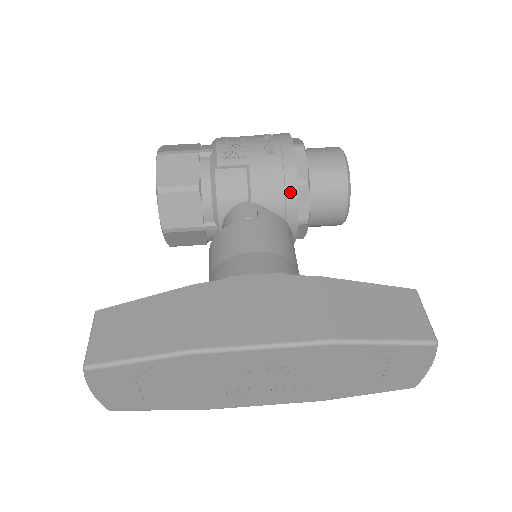
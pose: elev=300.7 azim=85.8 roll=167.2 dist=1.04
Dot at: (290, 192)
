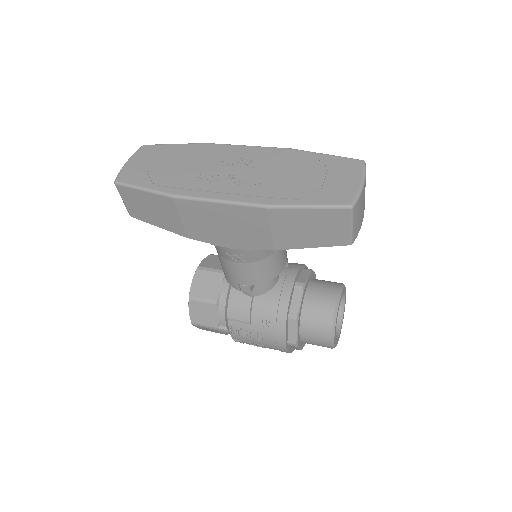
Dot at: (296, 265)
